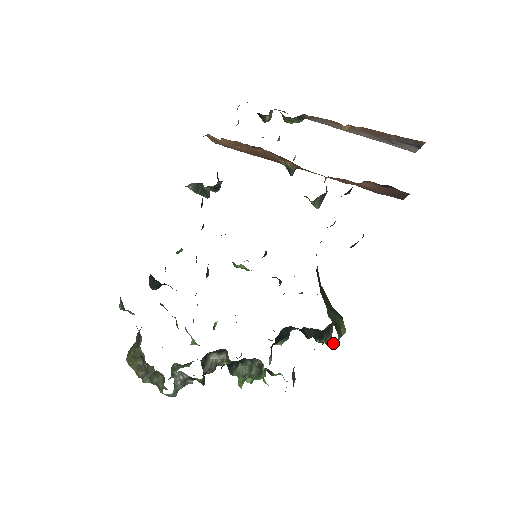
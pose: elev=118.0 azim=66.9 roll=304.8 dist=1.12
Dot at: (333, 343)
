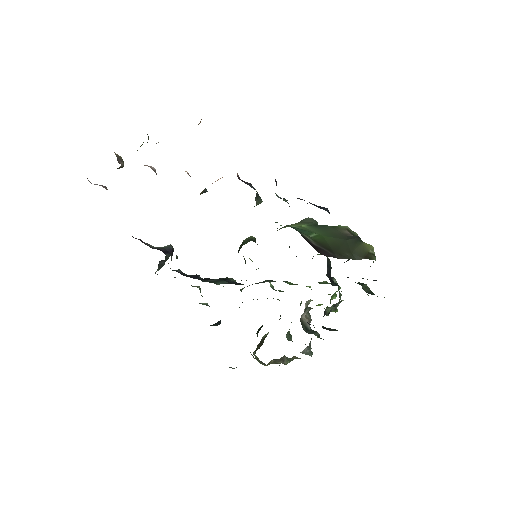
Dot at: (373, 262)
